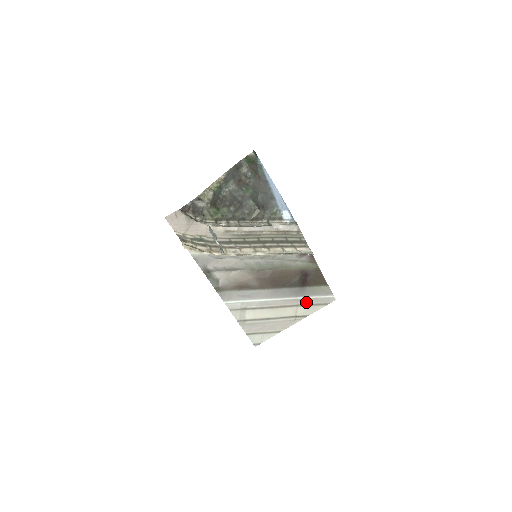
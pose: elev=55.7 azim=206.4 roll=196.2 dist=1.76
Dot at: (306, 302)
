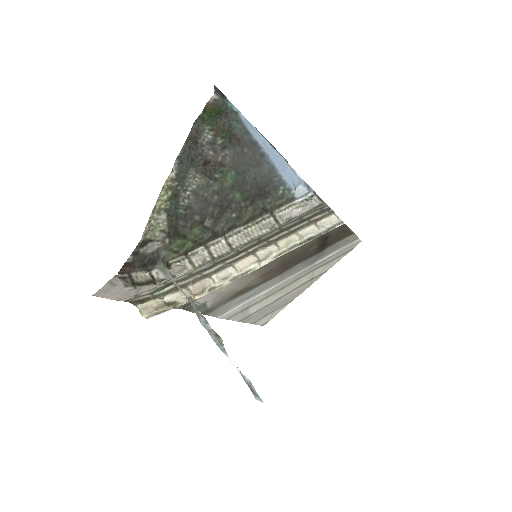
Dot at: (325, 261)
